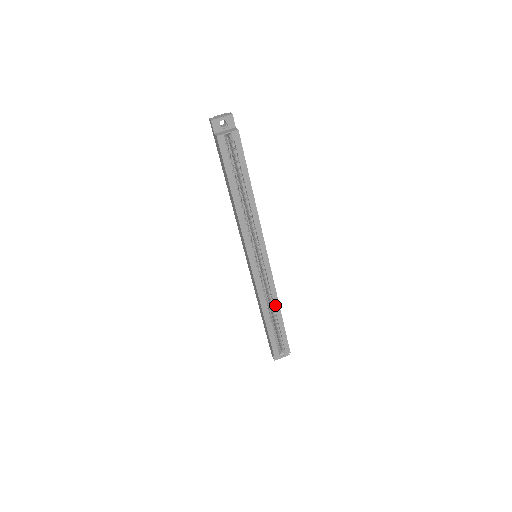
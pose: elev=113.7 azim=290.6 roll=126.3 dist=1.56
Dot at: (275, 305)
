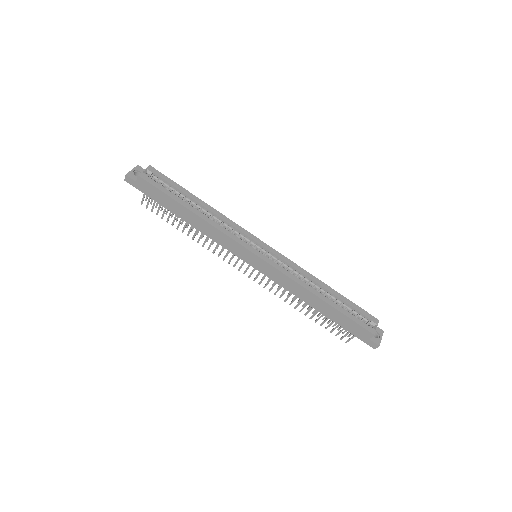
Dot at: (314, 281)
